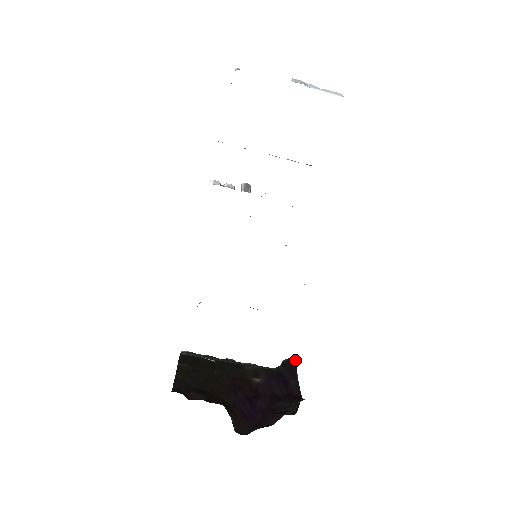
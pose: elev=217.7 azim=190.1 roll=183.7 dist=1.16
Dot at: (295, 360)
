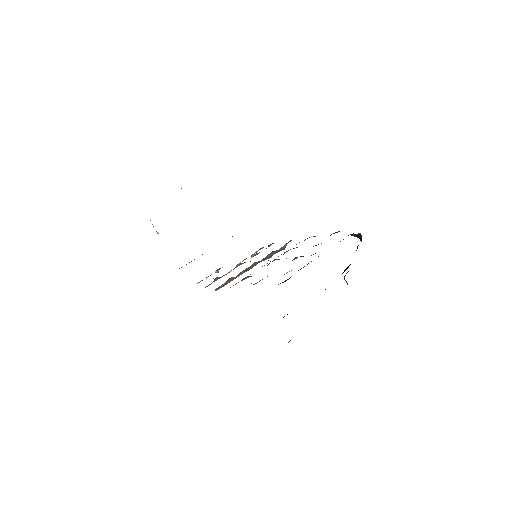
Dot at: occluded
